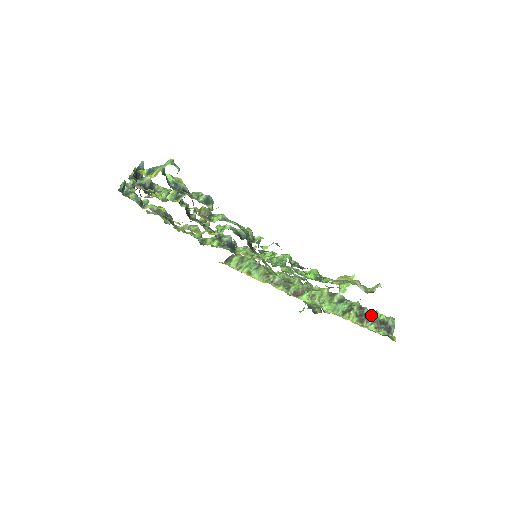
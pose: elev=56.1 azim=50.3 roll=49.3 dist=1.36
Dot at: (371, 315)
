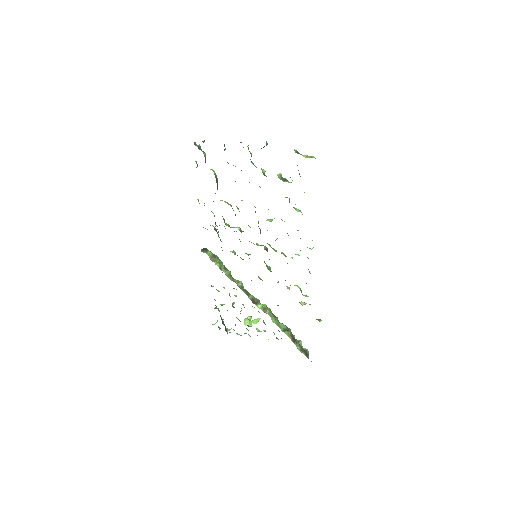
Dot at: (298, 341)
